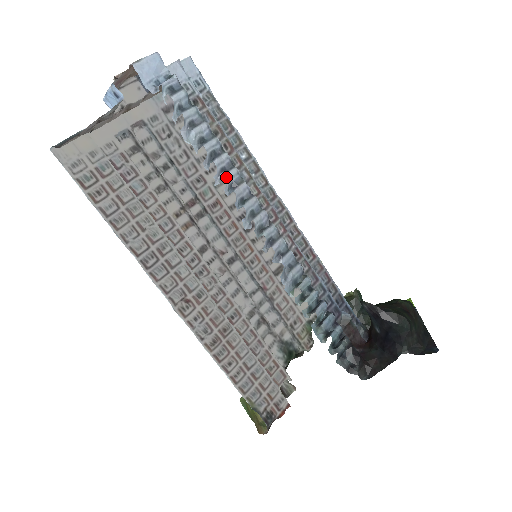
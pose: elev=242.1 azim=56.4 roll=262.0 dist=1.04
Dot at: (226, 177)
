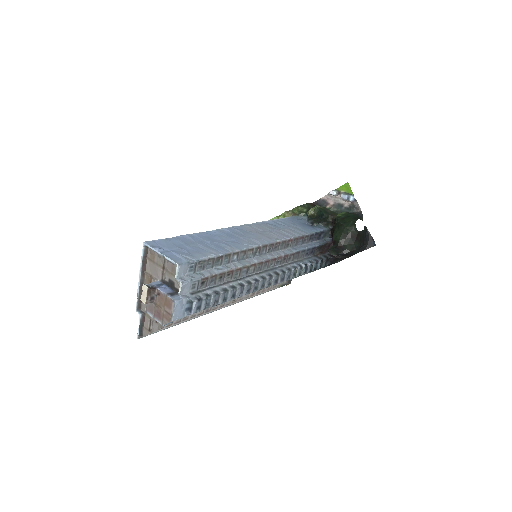
Dot at: (244, 294)
